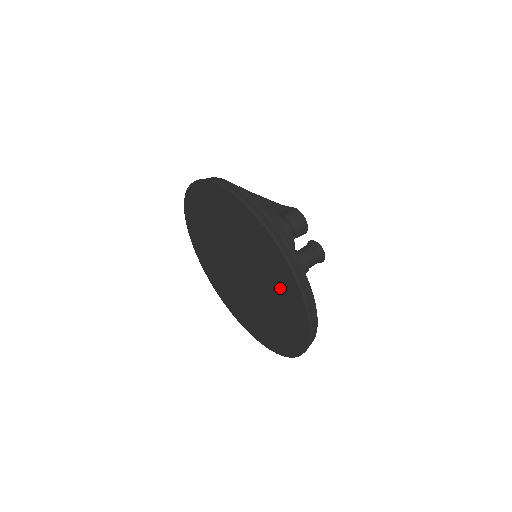
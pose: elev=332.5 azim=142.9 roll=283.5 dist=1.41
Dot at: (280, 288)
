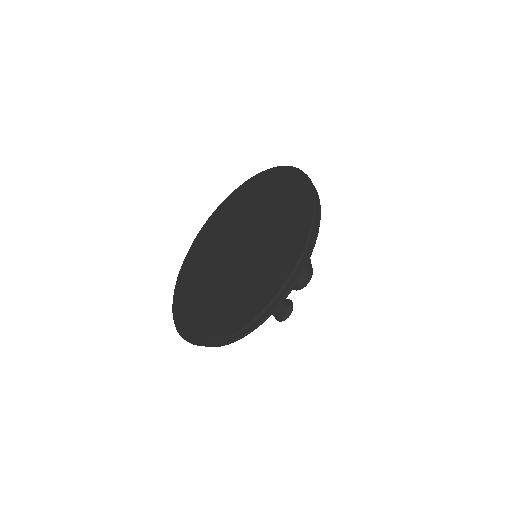
Dot at: (242, 299)
